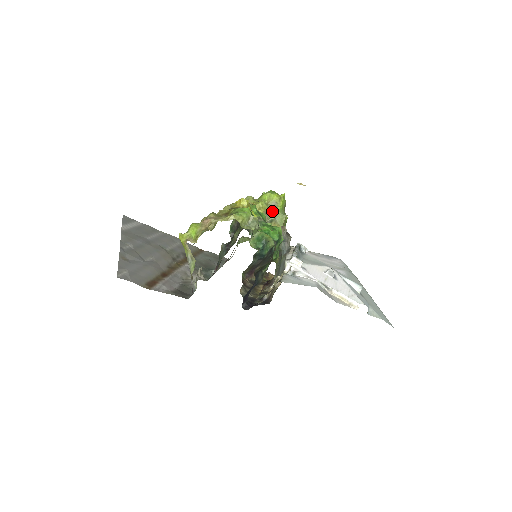
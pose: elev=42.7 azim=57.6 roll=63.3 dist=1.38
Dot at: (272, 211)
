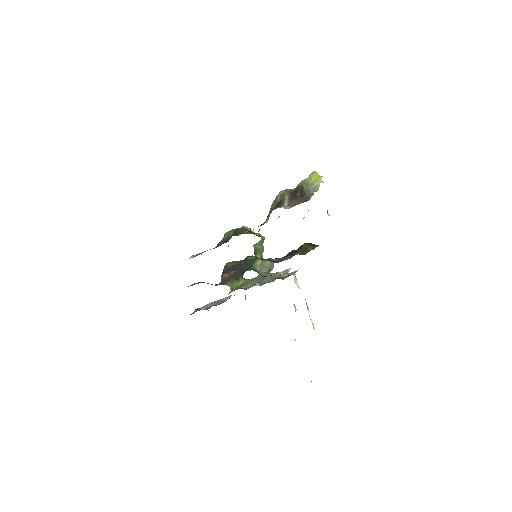
Dot at: occluded
